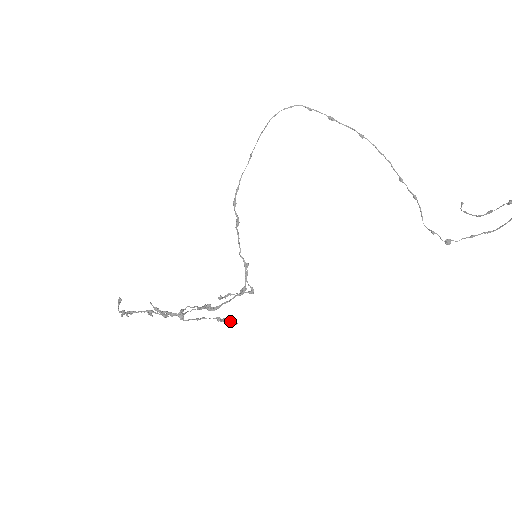
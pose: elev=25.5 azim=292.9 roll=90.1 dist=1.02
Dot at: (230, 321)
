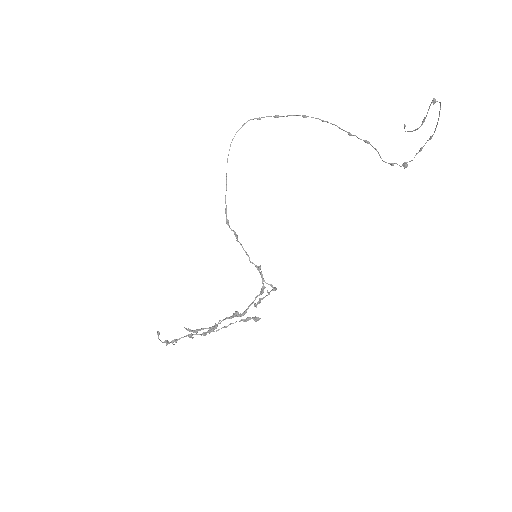
Dot at: (253, 318)
